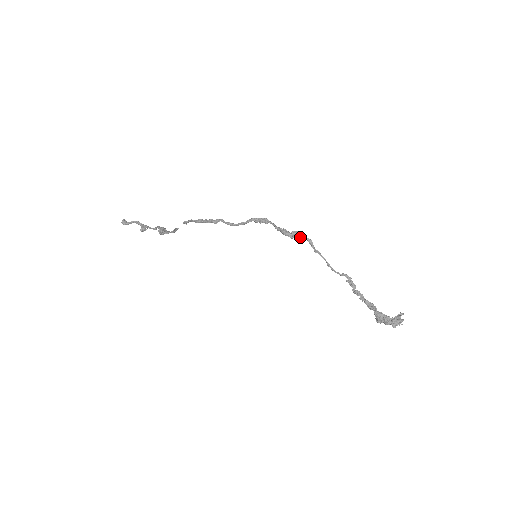
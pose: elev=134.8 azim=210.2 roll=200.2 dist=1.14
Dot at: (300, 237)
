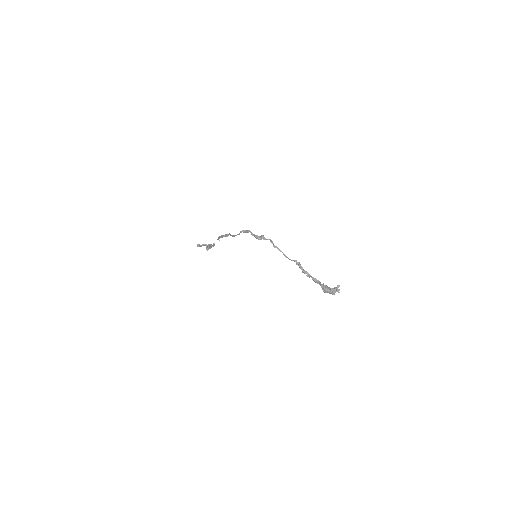
Dot at: (264, 239)
